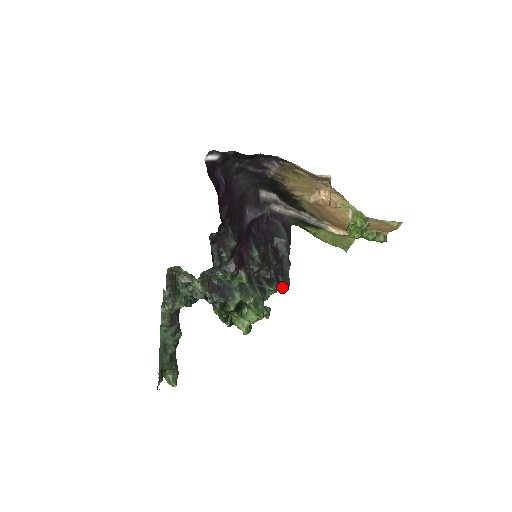
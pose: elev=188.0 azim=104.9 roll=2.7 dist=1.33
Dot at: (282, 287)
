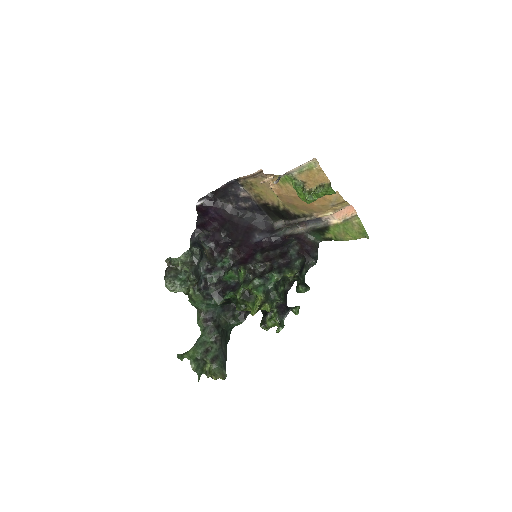
Dot at: (284, 273)
